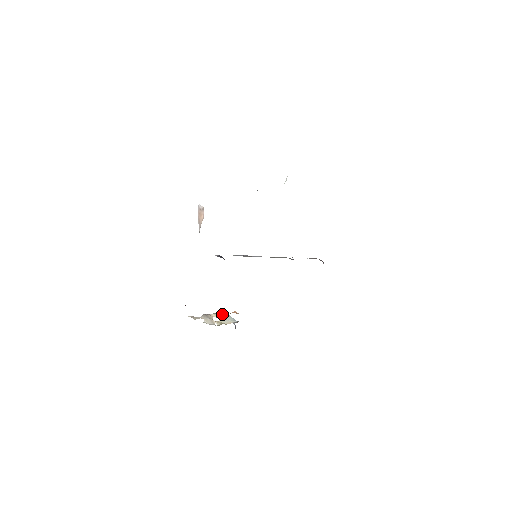
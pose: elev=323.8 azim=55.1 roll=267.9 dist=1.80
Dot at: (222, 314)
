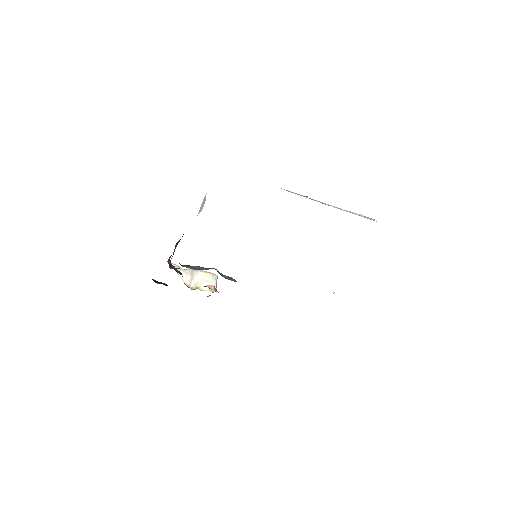
Dot at: (210, 275)
